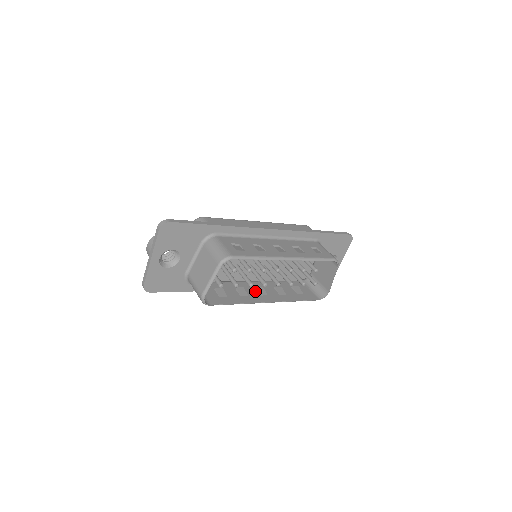
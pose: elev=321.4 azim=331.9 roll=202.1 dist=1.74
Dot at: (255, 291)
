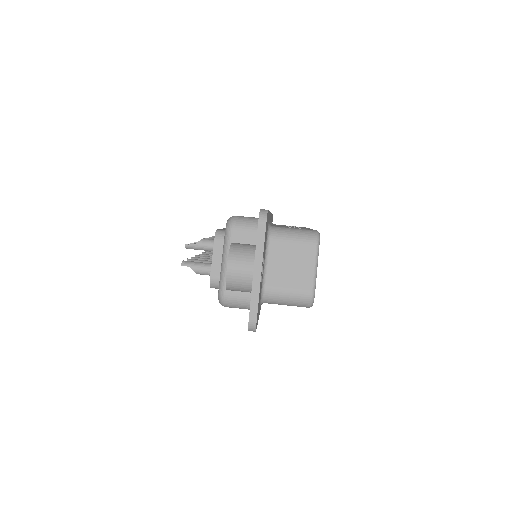
Dot at: occluded
